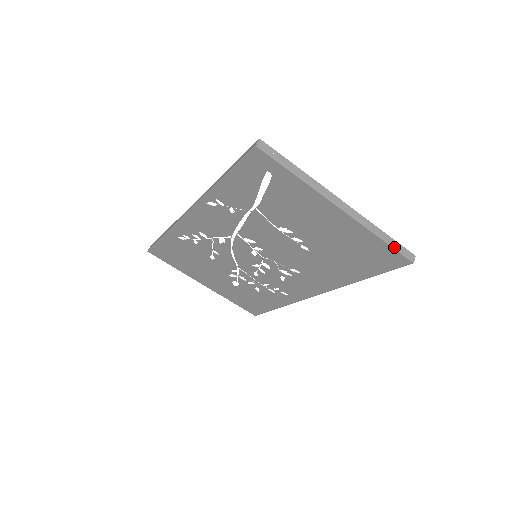
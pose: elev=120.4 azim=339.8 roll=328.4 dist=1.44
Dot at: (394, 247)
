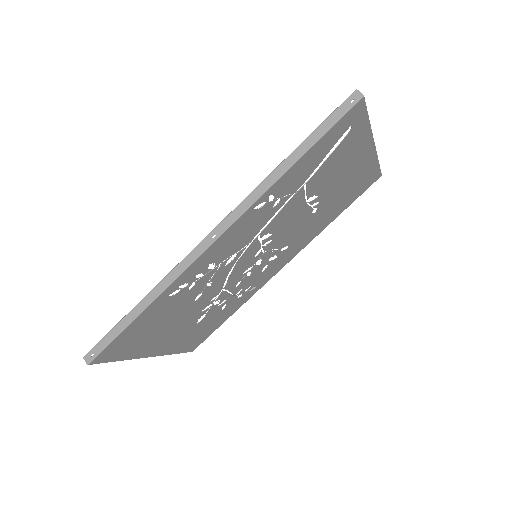
Dot at: occluded
